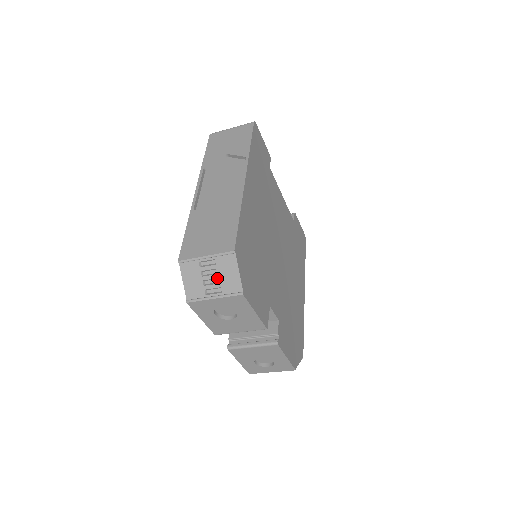
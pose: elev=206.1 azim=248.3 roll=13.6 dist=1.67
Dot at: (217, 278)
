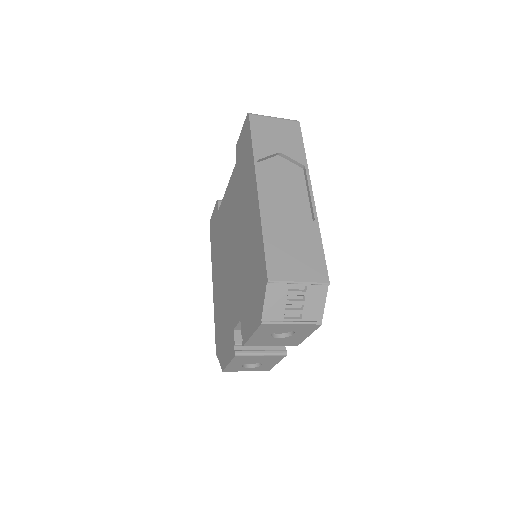
Dot at: (301, 304)
